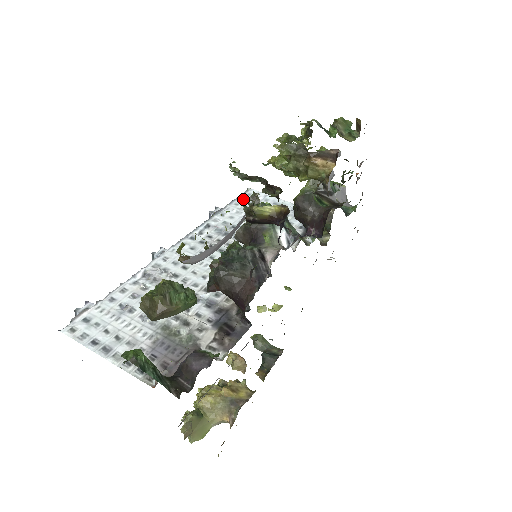
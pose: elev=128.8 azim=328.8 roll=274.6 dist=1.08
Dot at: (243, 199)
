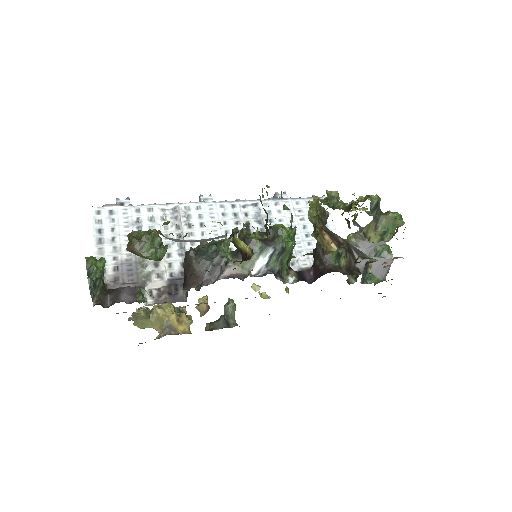
Dot at: occluded
